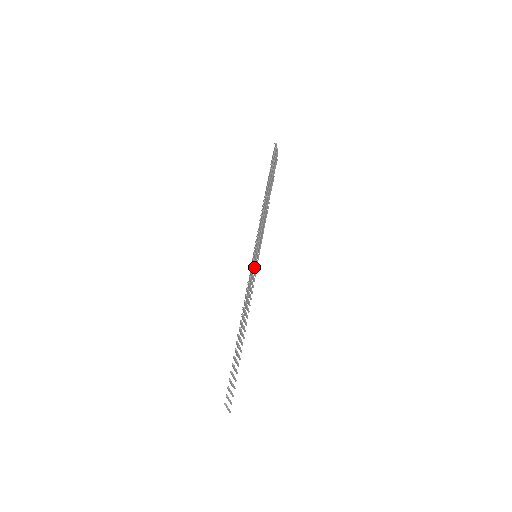
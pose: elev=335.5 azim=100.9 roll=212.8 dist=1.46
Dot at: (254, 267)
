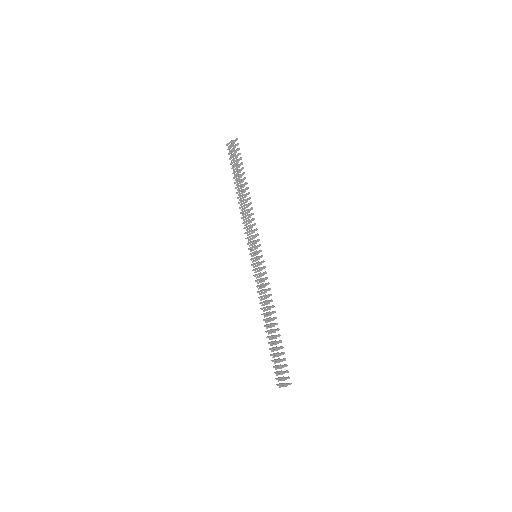
Dot at: occluded
